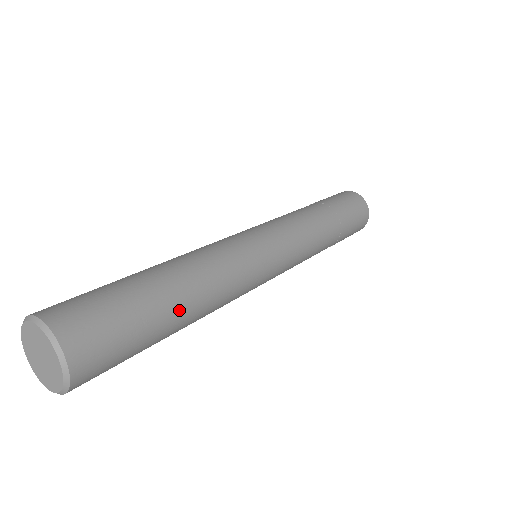
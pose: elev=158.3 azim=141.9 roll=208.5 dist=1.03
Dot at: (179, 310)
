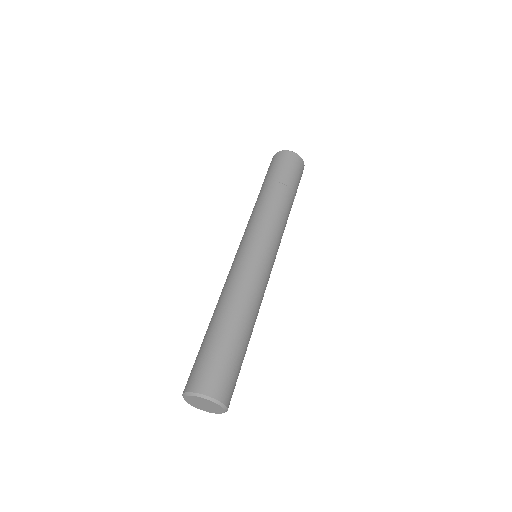
Dot at: (248, 336)
